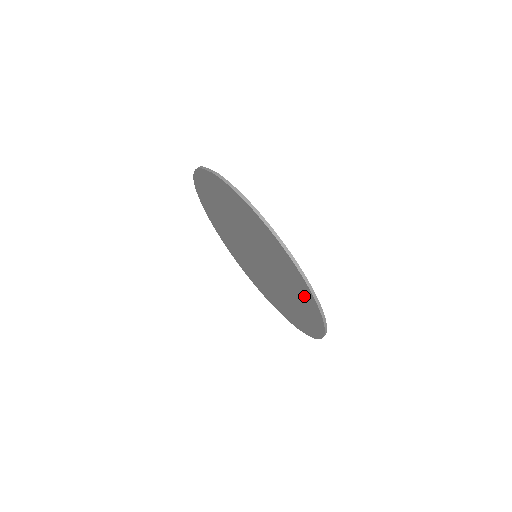
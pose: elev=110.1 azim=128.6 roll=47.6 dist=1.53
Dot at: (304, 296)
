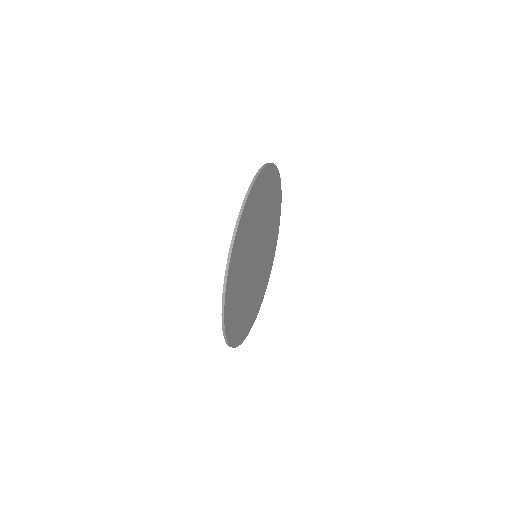
Dot at: occluded
